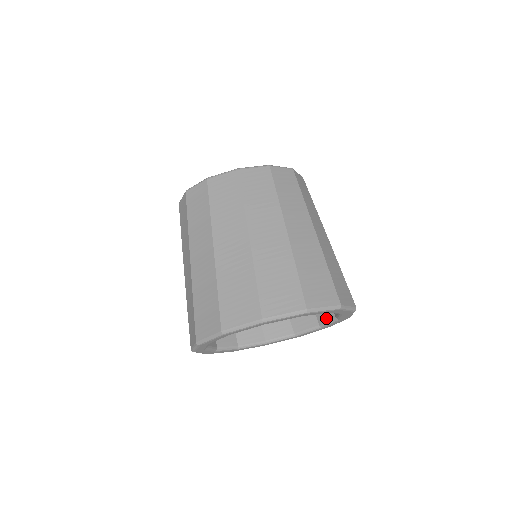
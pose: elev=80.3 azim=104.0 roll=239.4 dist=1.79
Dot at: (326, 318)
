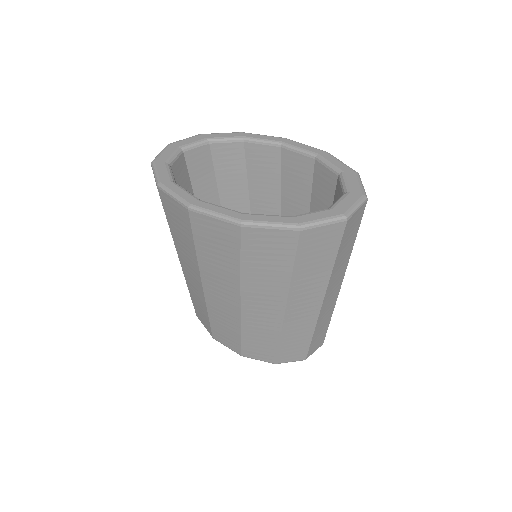
Dot at: occluded
